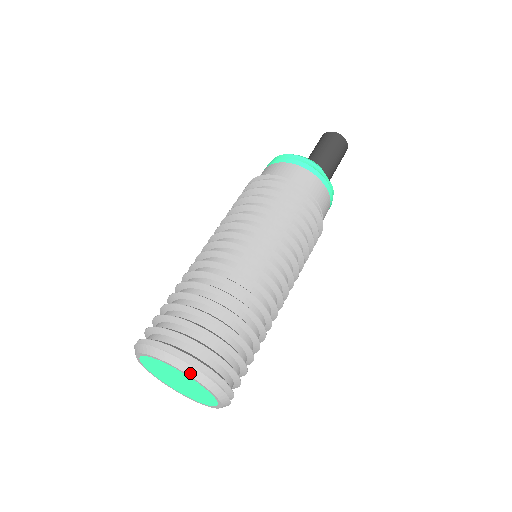
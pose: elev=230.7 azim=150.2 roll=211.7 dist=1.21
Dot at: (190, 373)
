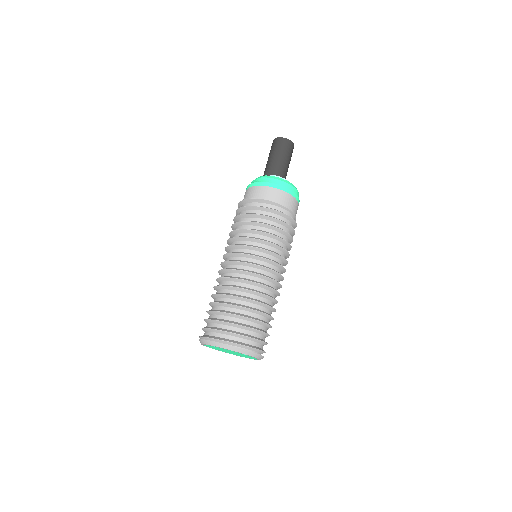
Dot at: occluded
